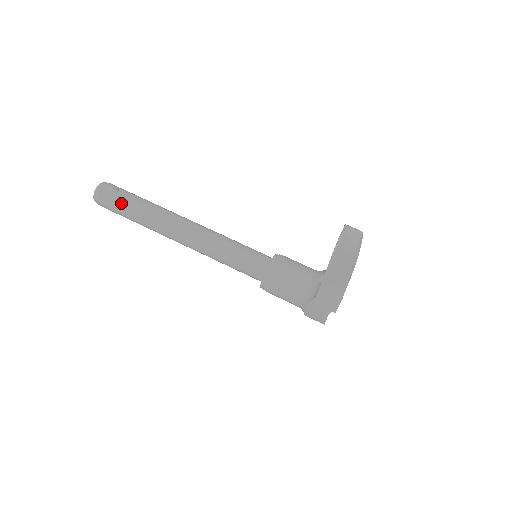
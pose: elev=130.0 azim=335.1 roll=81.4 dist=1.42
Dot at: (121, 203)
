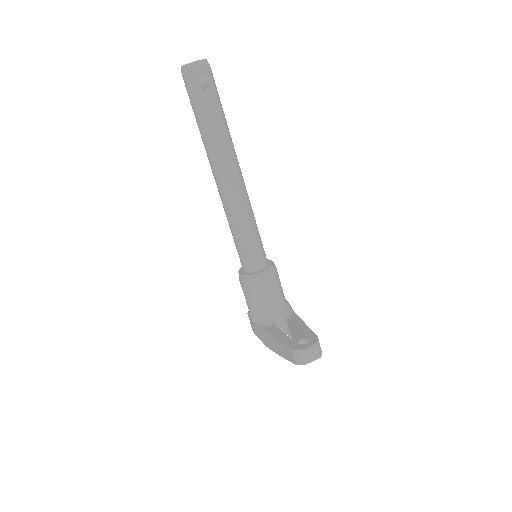
Dot at: (199, 103)
